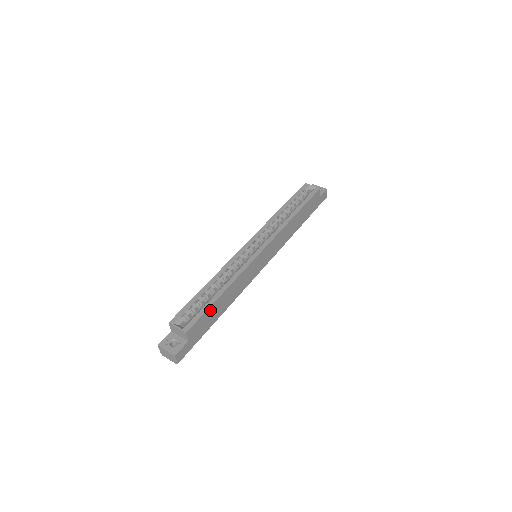
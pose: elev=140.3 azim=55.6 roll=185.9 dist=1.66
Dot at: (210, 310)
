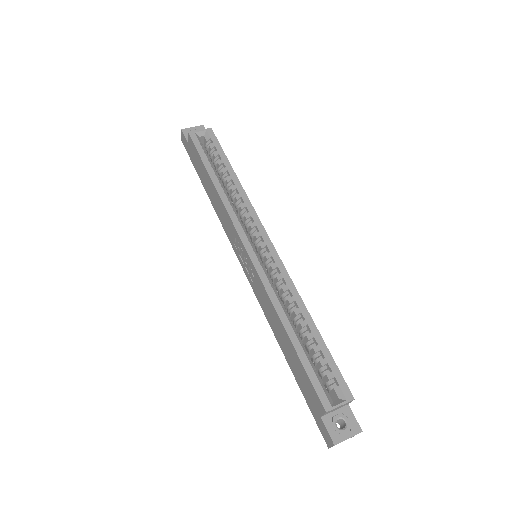
Dot at: (326, 353)
